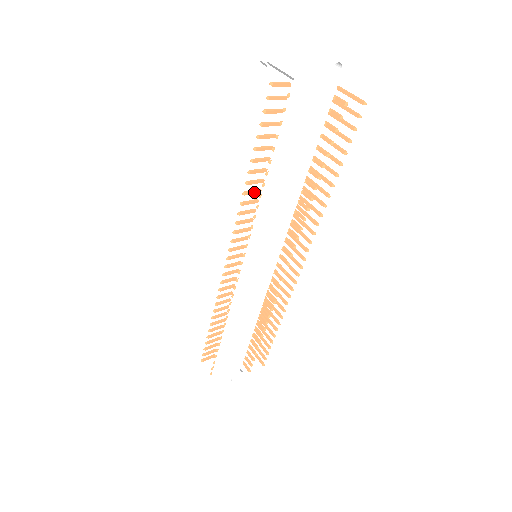
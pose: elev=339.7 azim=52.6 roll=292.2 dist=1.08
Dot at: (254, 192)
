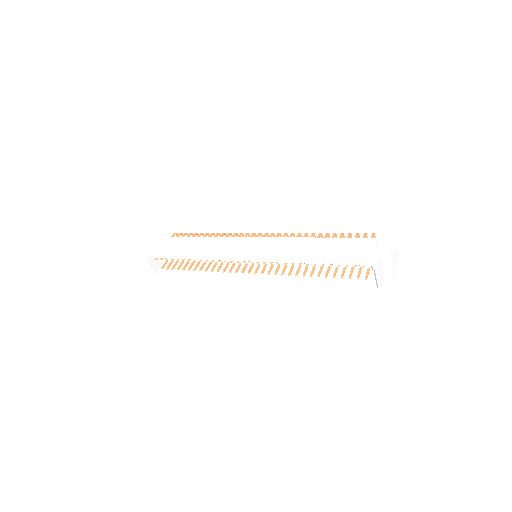
Dot at: occluded
